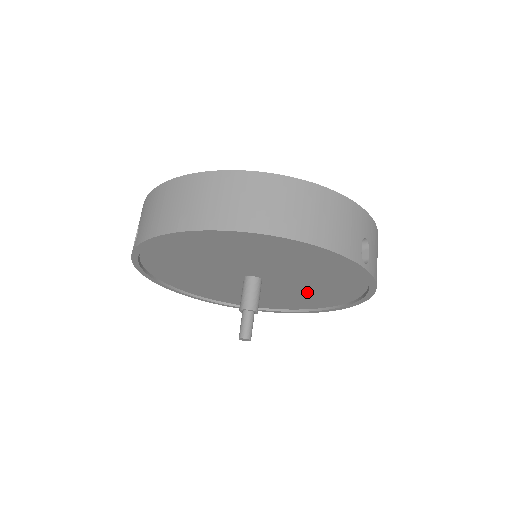
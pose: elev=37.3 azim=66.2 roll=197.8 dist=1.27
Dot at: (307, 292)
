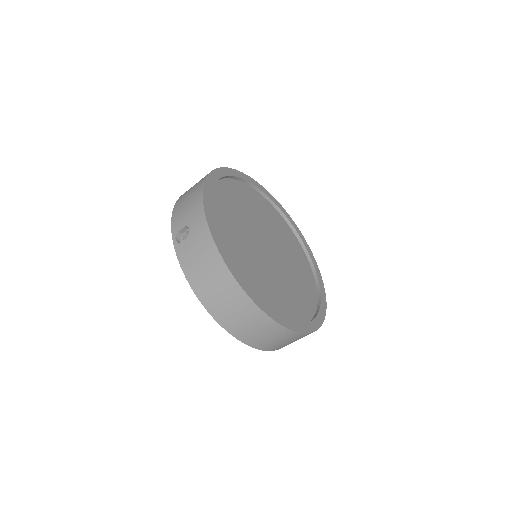
Dot at: occluded
